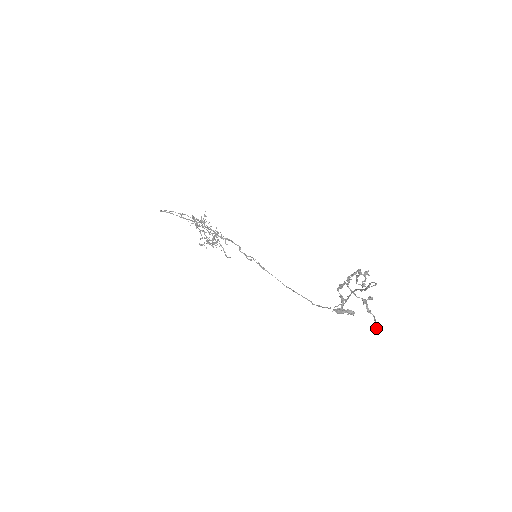
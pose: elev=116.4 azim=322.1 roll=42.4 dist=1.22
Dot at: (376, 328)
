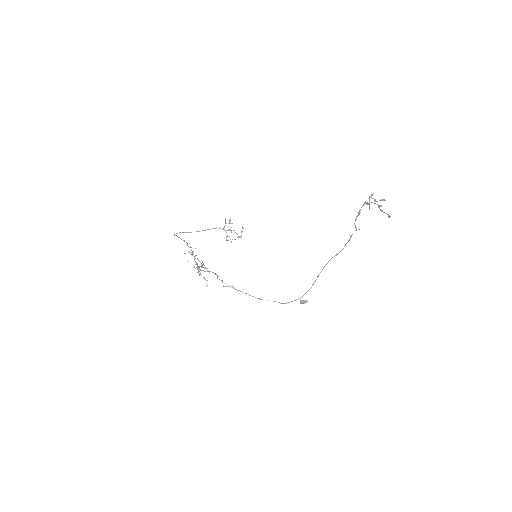
Dot at: (389, 216)
